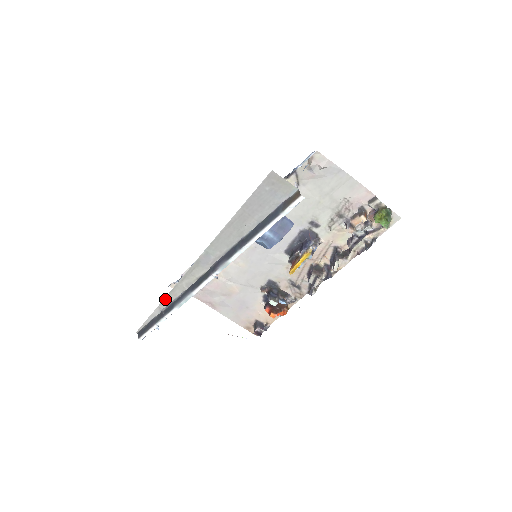
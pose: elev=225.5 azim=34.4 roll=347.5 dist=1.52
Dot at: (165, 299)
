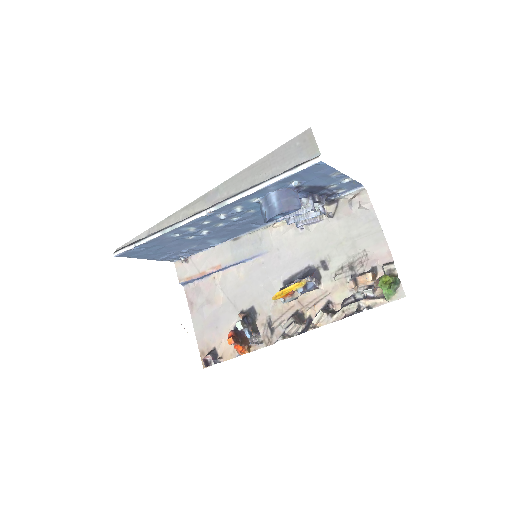
Dot at: (159, 223)
